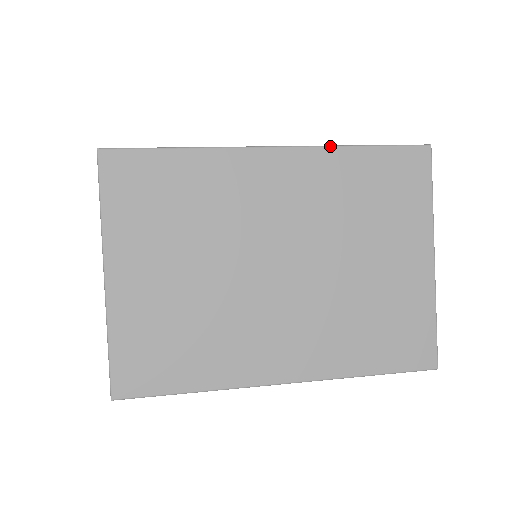
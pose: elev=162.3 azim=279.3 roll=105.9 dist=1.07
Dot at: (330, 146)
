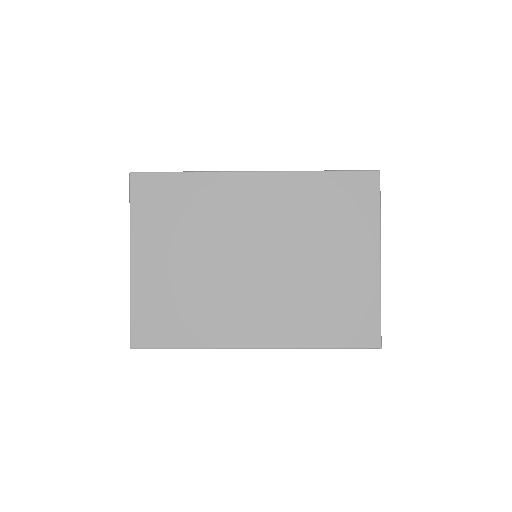
Dot at: (297, 171)
